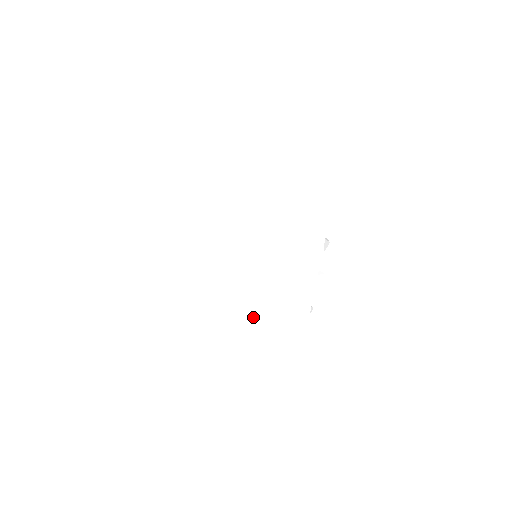
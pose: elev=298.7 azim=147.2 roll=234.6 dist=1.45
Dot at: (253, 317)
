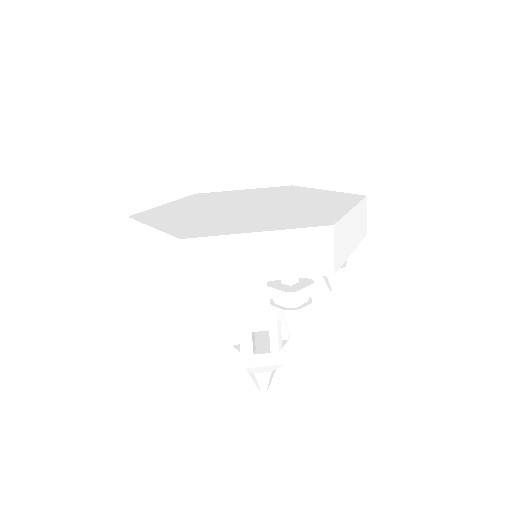
Dot at: (288, 218)
